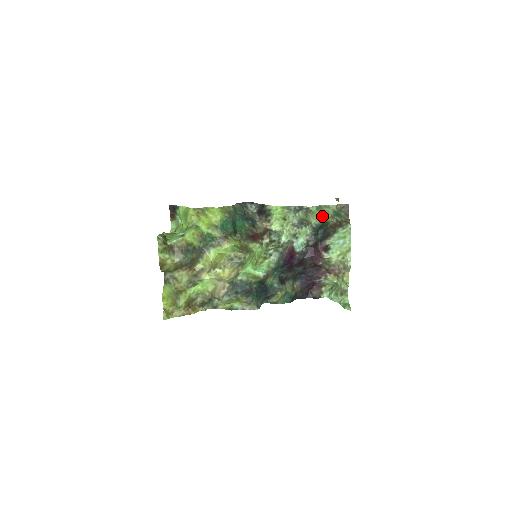
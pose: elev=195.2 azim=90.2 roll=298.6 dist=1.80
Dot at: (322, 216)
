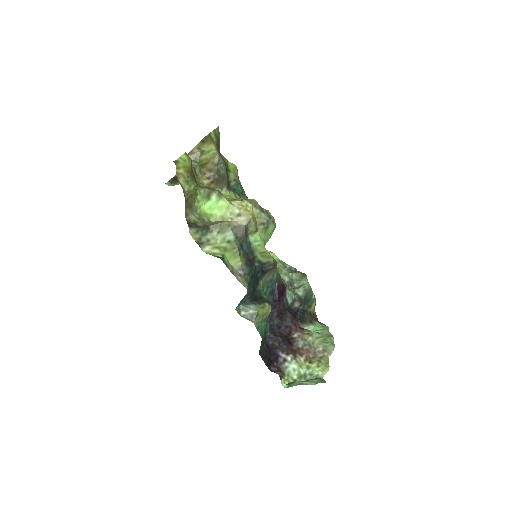
Dot at: occluded
